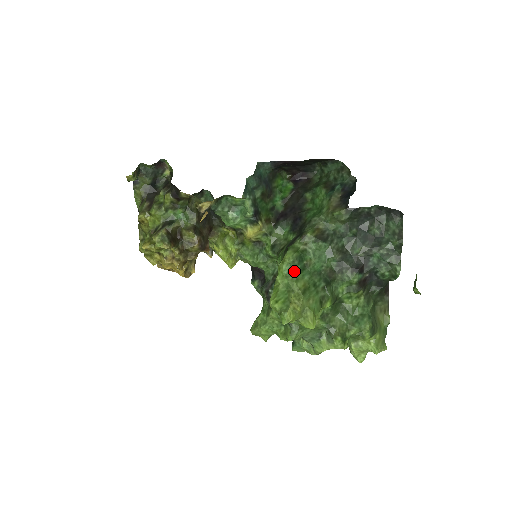
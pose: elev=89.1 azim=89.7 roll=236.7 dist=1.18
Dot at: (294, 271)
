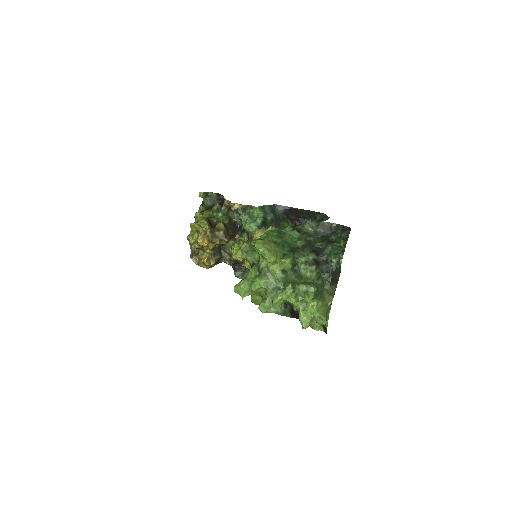
Dot at: (272, 233)
